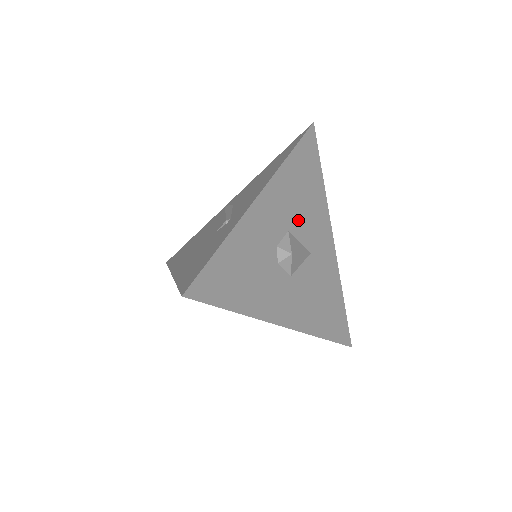
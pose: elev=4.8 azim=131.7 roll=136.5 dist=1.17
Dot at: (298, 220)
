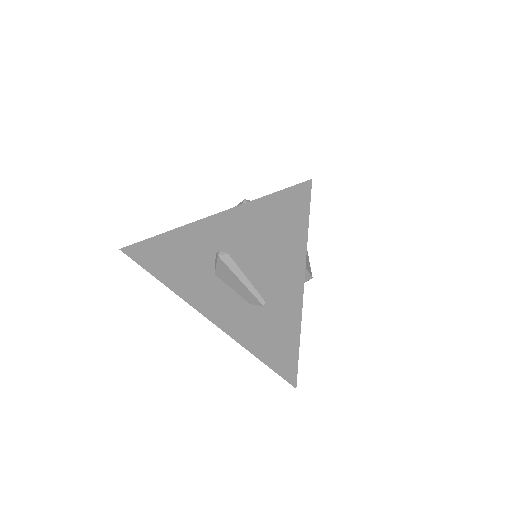
Dot at: occluded
